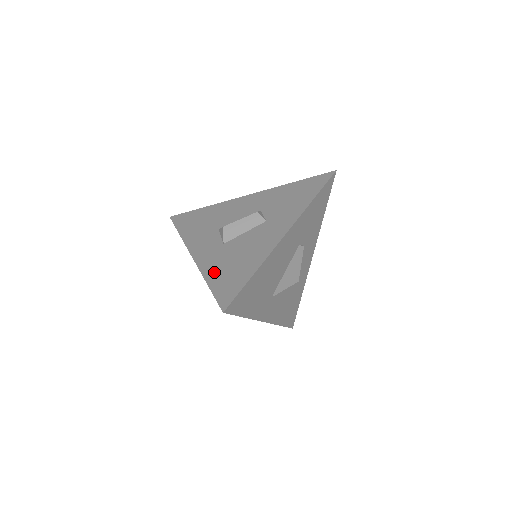
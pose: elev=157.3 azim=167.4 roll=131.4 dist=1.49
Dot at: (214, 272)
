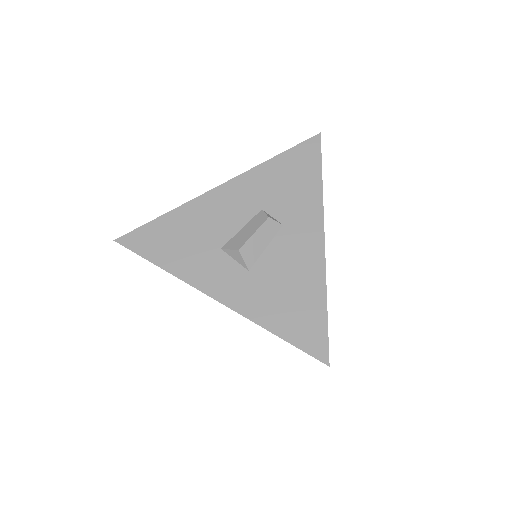
Dot at: (271, 316)
